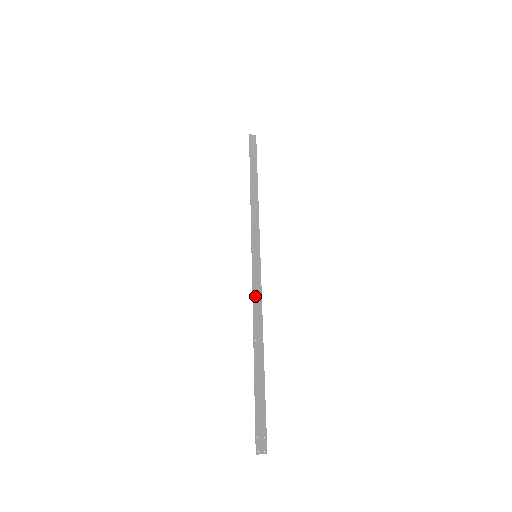
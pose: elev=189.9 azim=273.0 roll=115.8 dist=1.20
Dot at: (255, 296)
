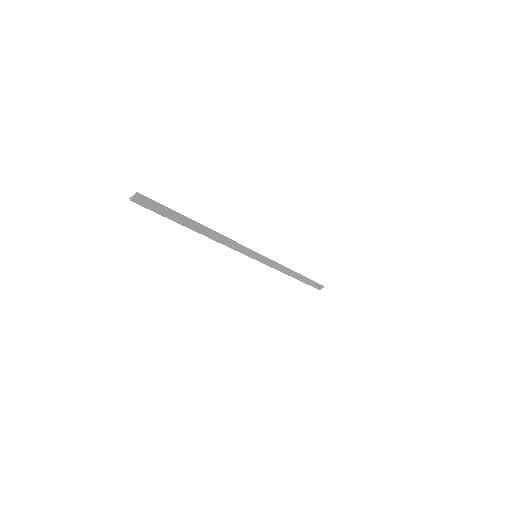
Dot at: (230, 245)
